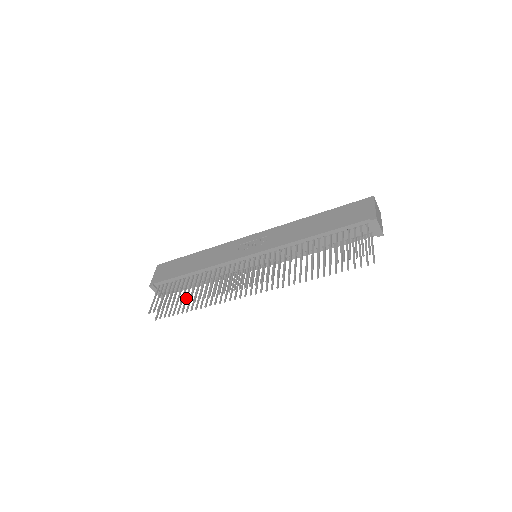
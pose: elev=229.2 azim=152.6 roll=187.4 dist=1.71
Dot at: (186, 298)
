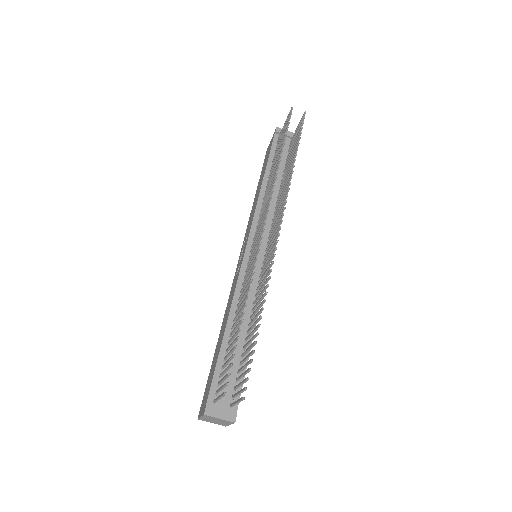
Dot at: occluded
